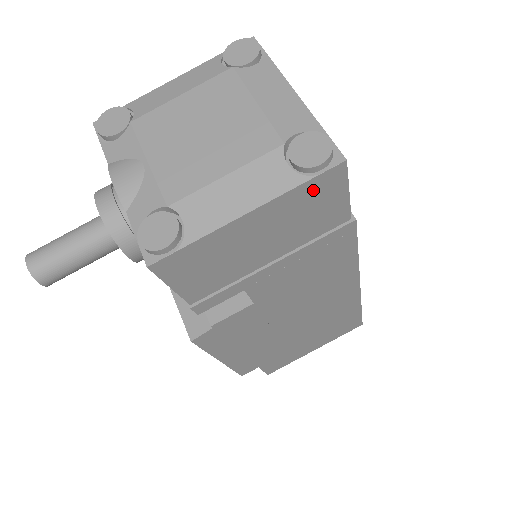
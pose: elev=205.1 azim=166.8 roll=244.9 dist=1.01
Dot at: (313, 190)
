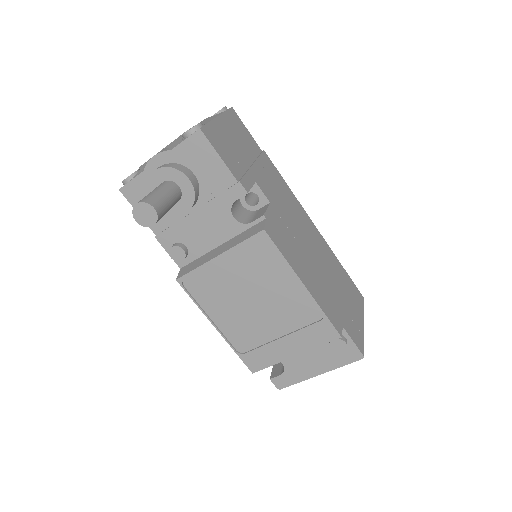
Dot at: (232, 118)
